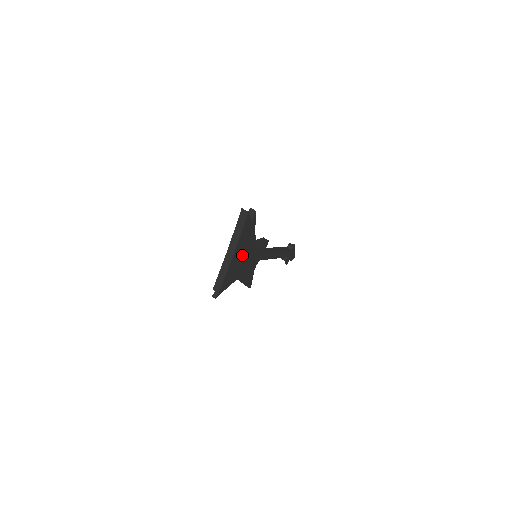
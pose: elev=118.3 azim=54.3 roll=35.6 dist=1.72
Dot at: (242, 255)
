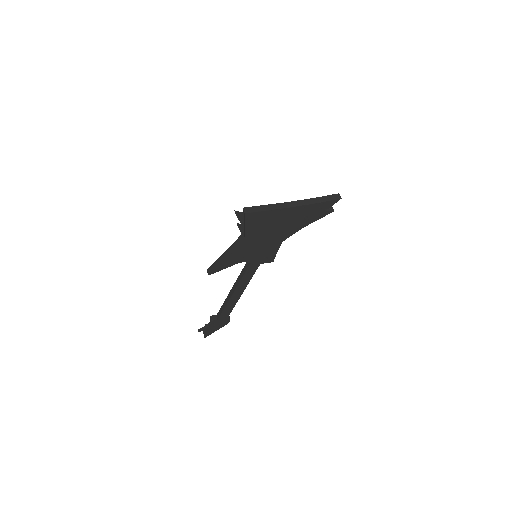
Dot at: (282, 224)
